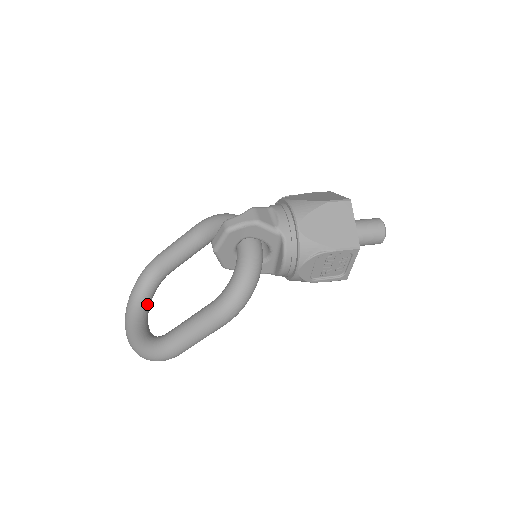
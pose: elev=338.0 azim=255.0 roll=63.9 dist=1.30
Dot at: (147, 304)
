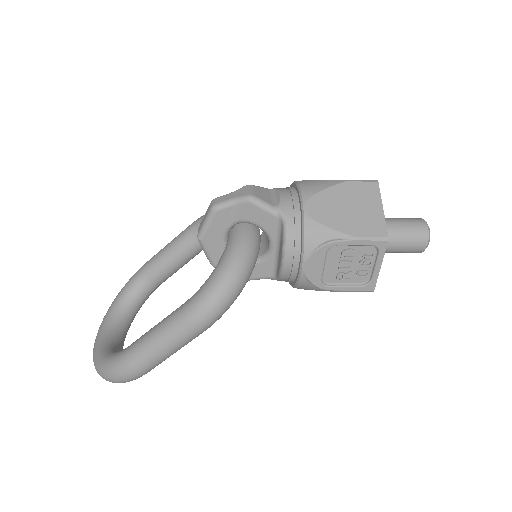
Dot at: (127, 318)
